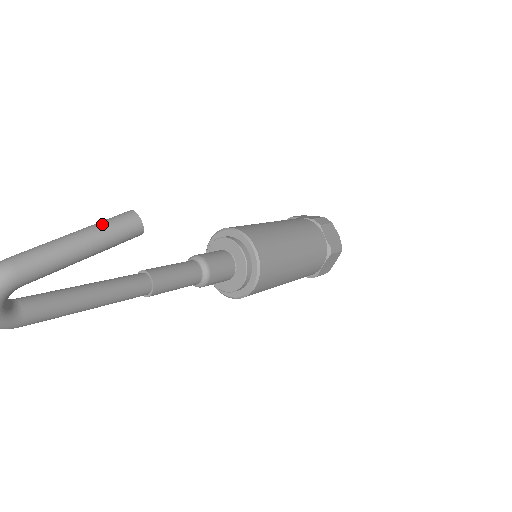
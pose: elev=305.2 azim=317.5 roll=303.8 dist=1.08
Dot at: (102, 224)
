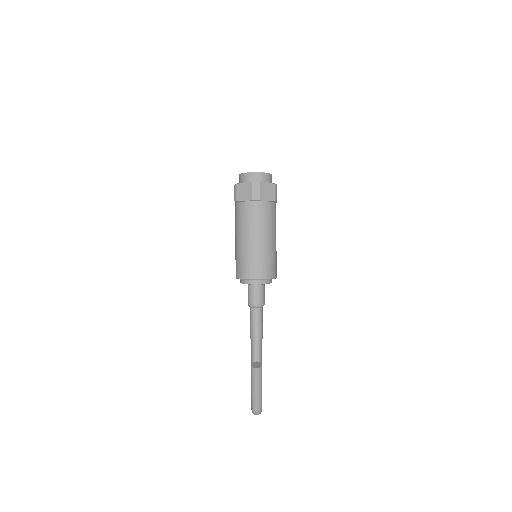
Dot at: (256, 381)
